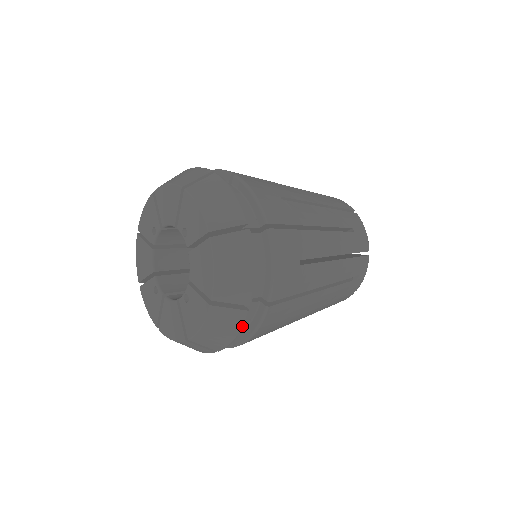
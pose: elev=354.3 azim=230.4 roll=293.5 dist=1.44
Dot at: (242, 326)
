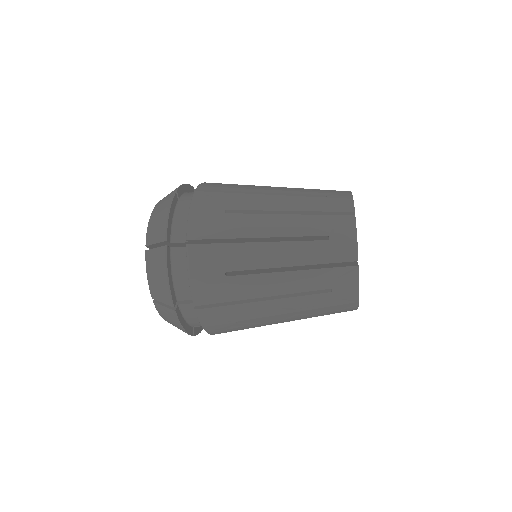
Dot at: (171, 202)
